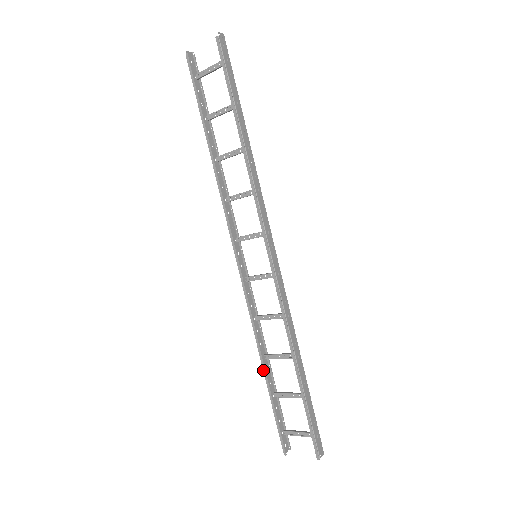
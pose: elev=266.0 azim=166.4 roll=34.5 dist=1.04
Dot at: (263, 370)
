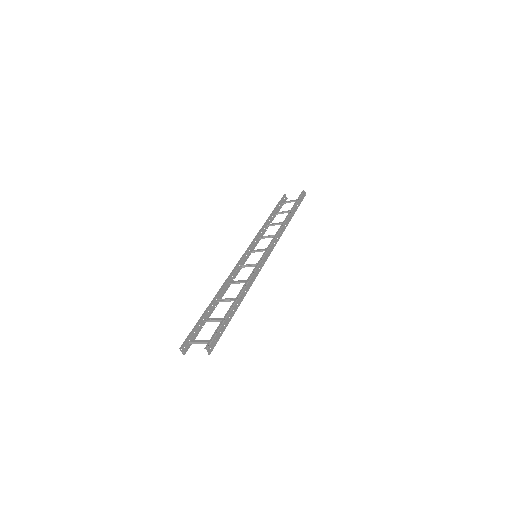
Dot at: (212, 301)
